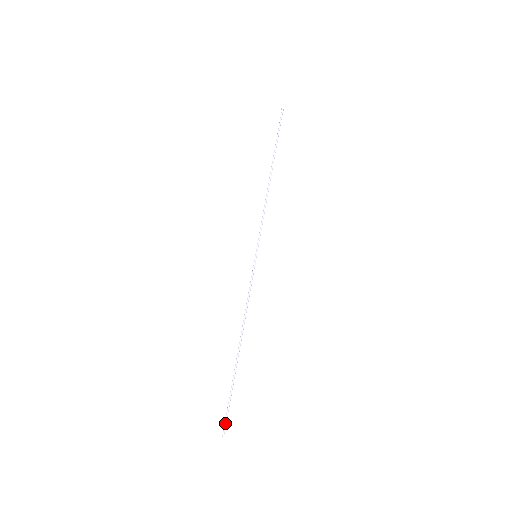
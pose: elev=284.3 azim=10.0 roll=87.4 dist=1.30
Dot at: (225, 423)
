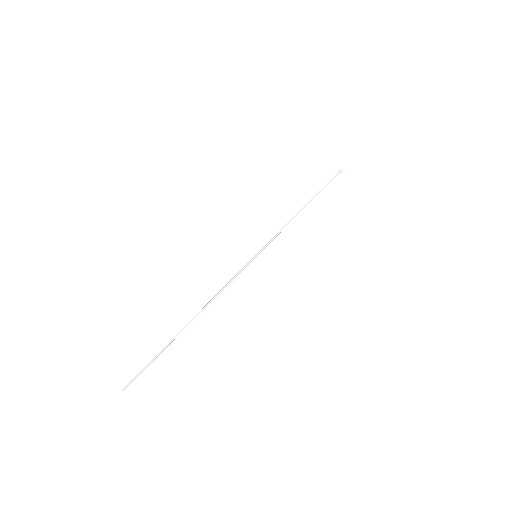
Dot at: (135, 377)
